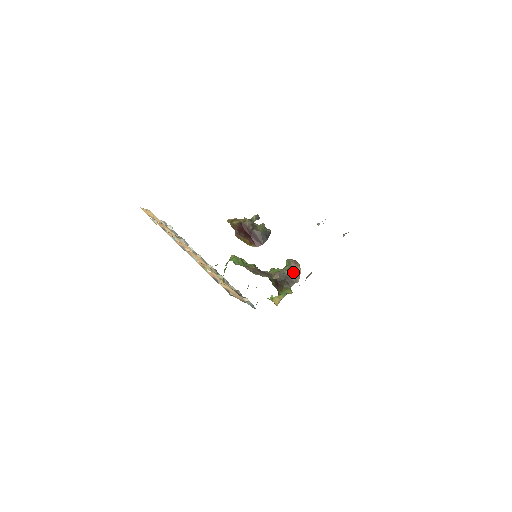
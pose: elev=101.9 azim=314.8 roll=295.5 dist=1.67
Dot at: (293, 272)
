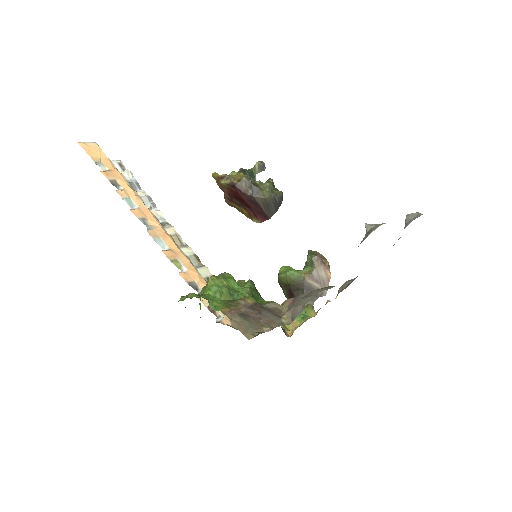
Dot at: (317, 278)
